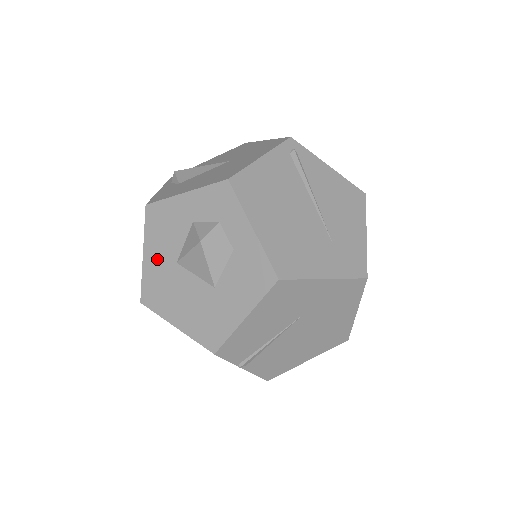
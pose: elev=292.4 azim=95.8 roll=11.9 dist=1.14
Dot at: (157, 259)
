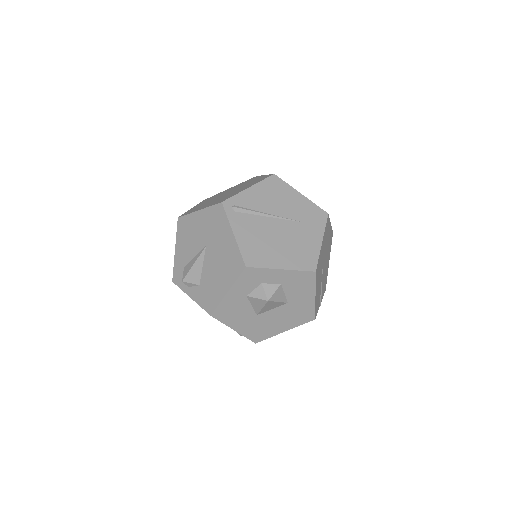
Dot at: (244, 324)
